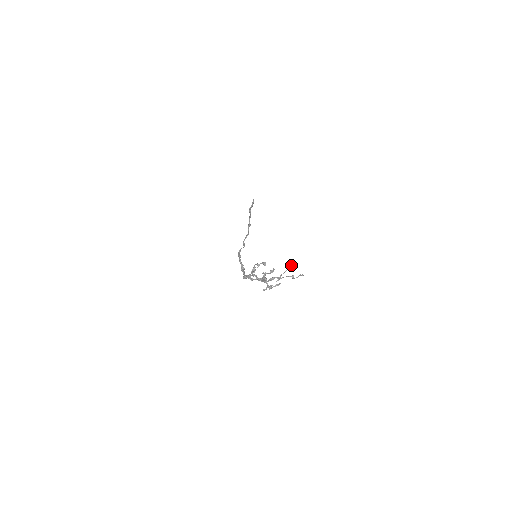
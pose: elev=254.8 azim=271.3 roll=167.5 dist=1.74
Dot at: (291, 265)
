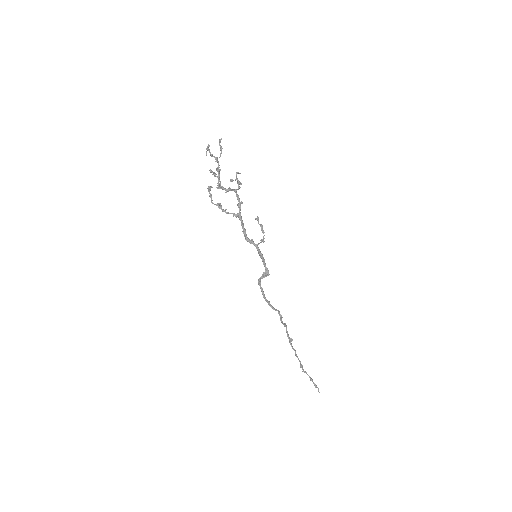
Dot at: (206, 149)
